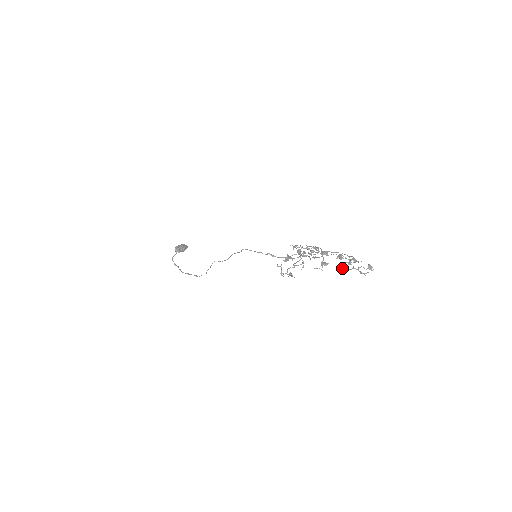
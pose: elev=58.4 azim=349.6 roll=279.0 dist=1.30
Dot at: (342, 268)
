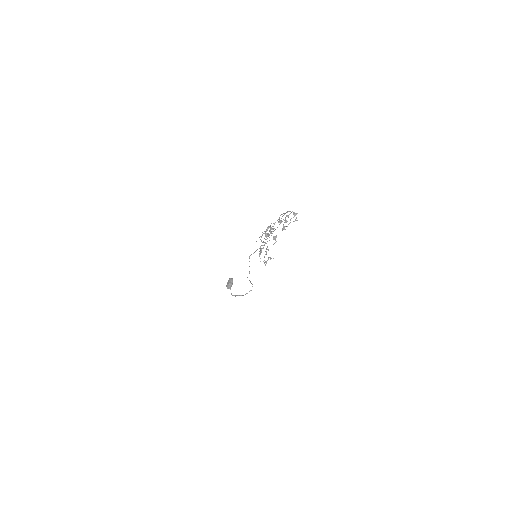
Dot at: (285, 229)
